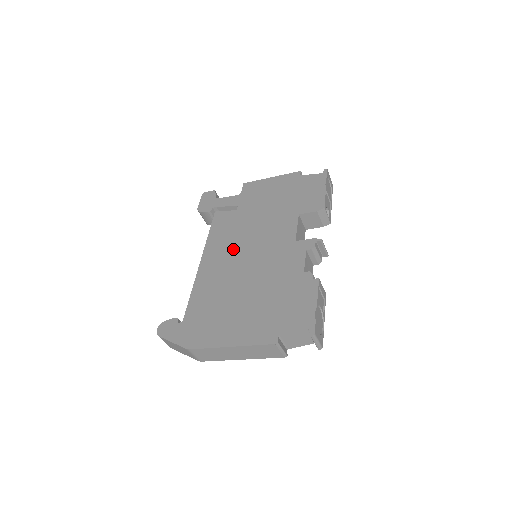
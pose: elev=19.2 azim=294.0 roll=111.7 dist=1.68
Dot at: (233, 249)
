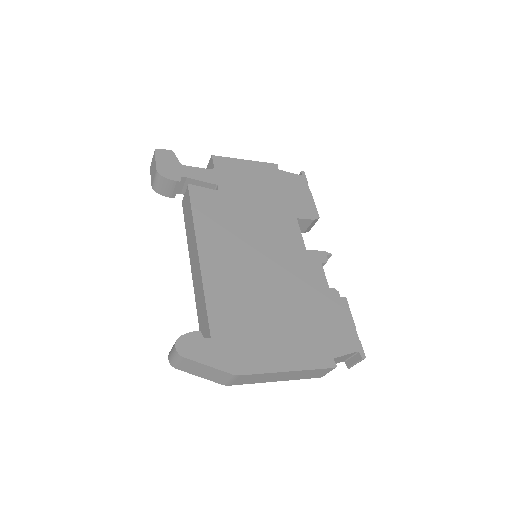
Dot at: (238, 244)
